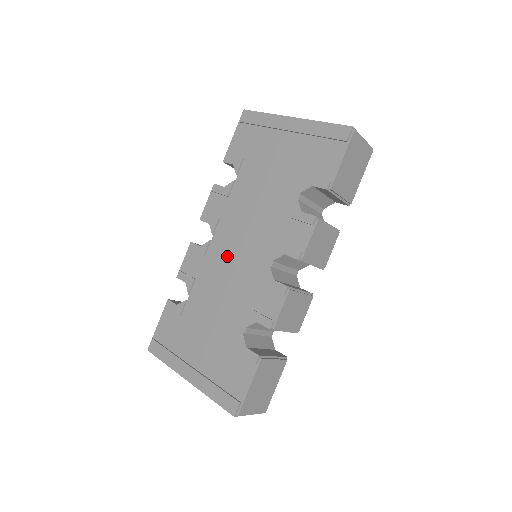
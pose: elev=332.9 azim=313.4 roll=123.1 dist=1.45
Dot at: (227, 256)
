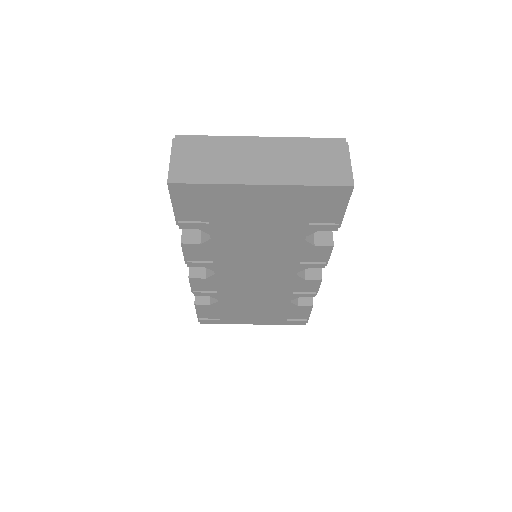
Dot at: occluded
